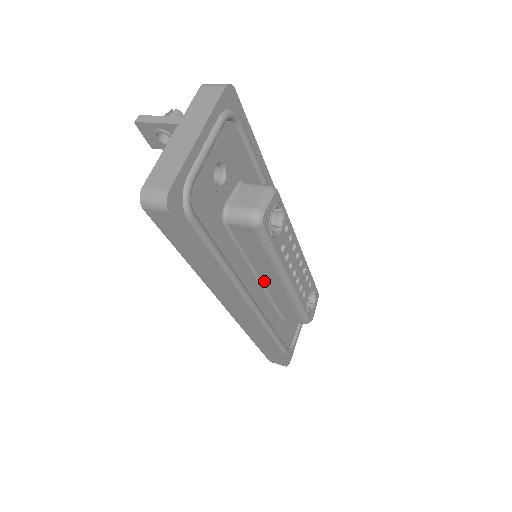
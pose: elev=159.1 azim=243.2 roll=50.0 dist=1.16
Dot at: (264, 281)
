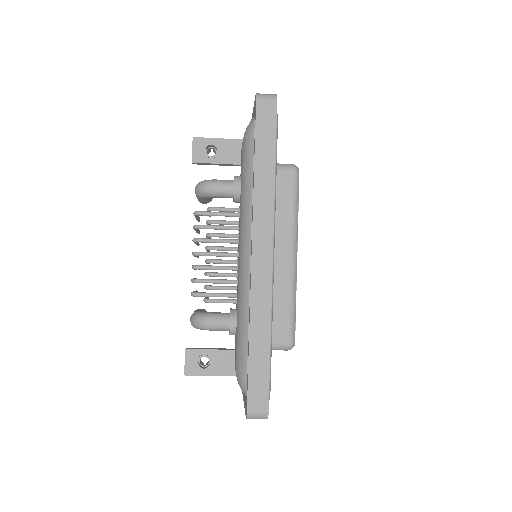
Dot at: (274, 256)
